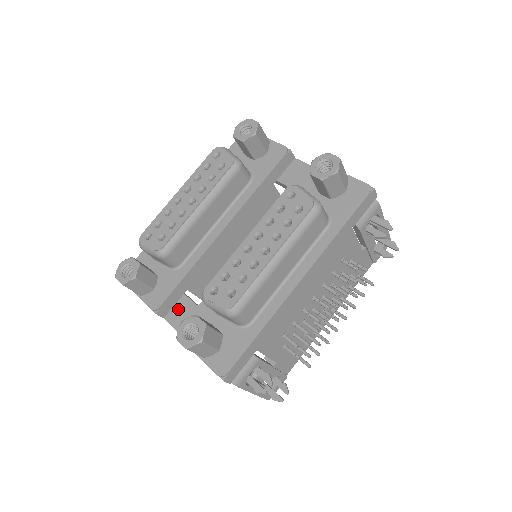
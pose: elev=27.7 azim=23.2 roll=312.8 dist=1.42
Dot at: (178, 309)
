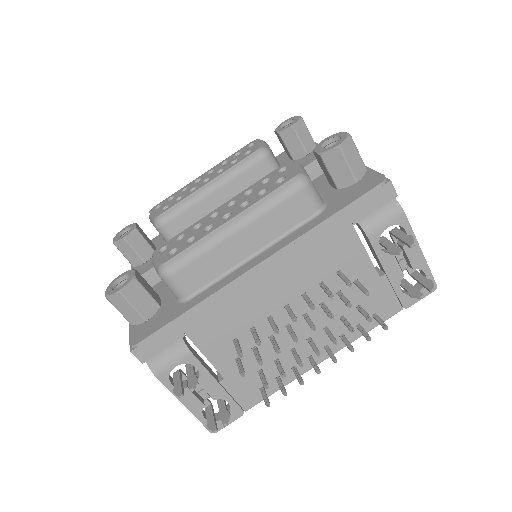
Dot at: occluded
